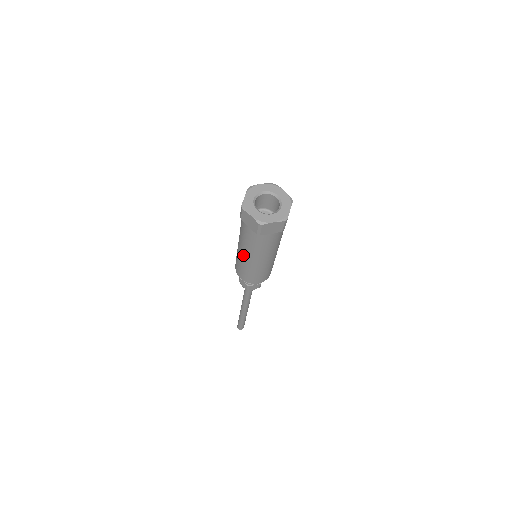
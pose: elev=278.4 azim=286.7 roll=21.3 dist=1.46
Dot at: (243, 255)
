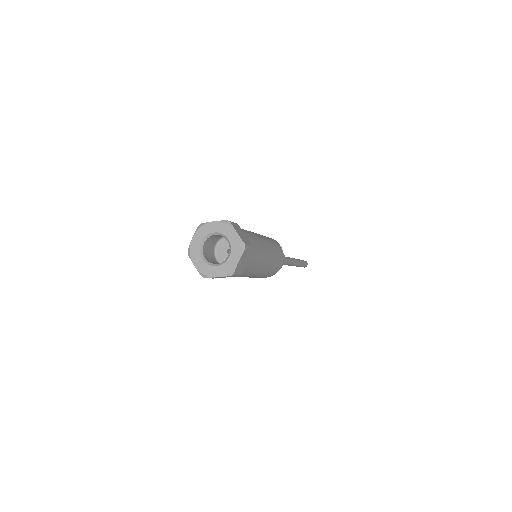
Dot at: occluded
